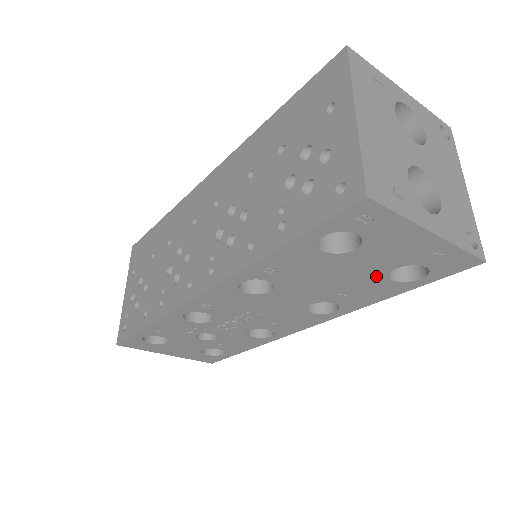
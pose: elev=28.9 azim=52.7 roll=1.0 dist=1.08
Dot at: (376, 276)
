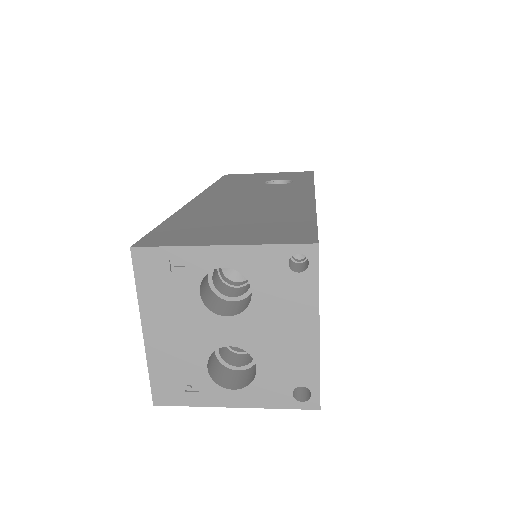
Dot at: occluded
